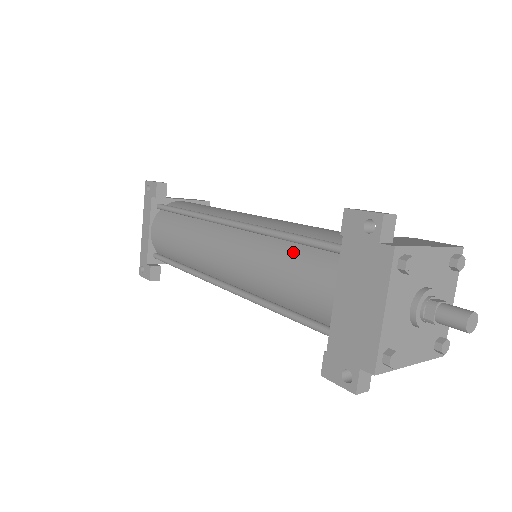
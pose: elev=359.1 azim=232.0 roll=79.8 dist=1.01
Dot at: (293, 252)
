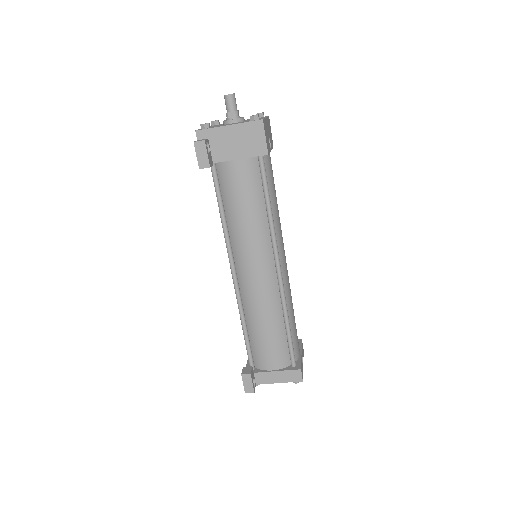
Dot at: occluded
